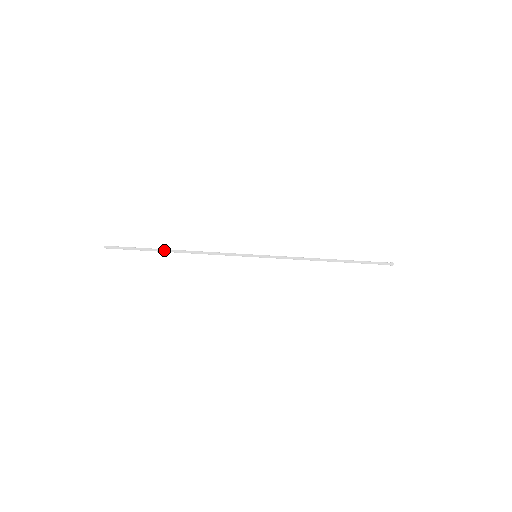
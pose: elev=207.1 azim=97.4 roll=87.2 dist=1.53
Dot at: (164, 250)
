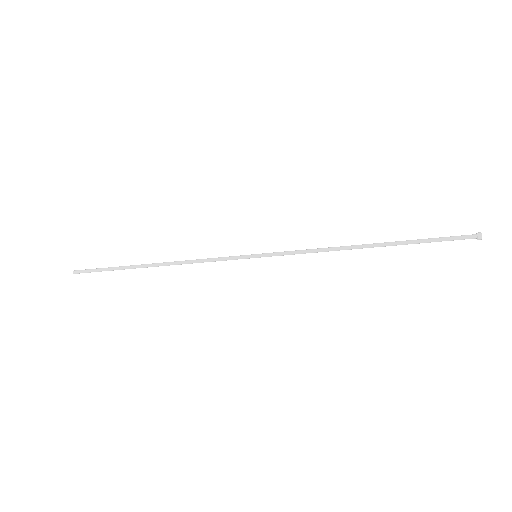
Dot at: (138, 265)
